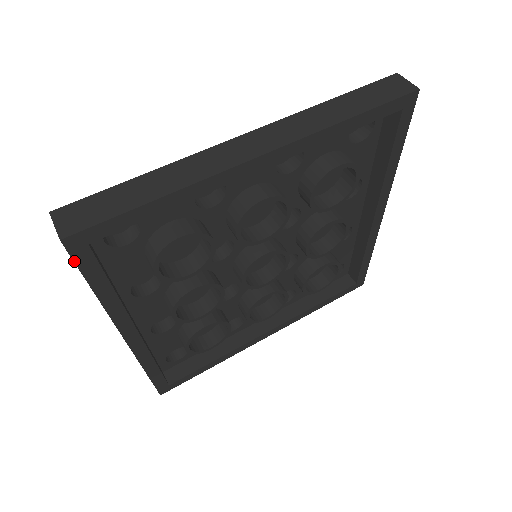
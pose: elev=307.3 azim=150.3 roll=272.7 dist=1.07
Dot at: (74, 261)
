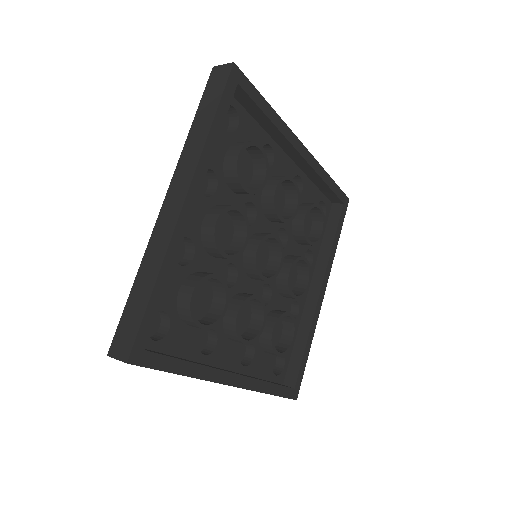
Dot at: (227, 83)
